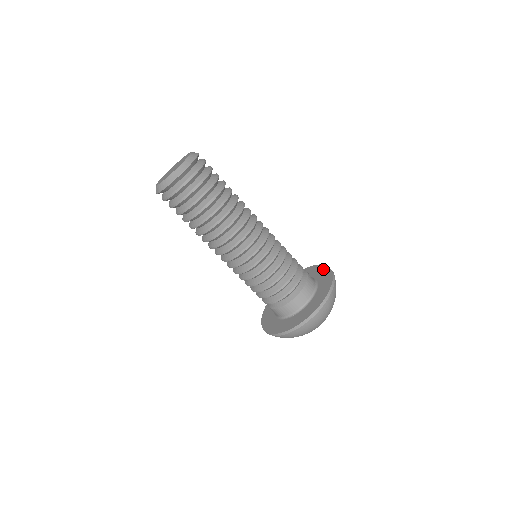
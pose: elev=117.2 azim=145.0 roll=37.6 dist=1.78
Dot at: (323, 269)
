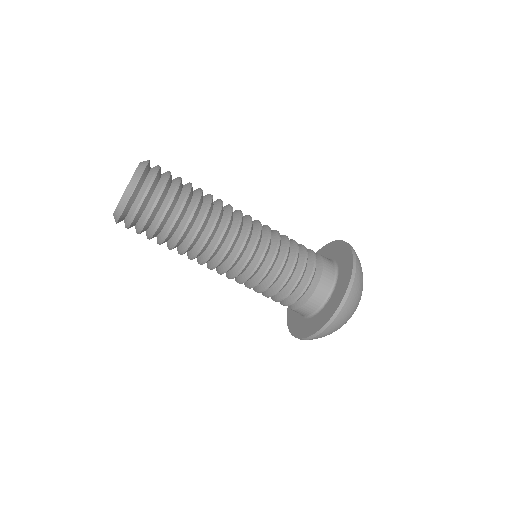
Dot at: (329, 247)
